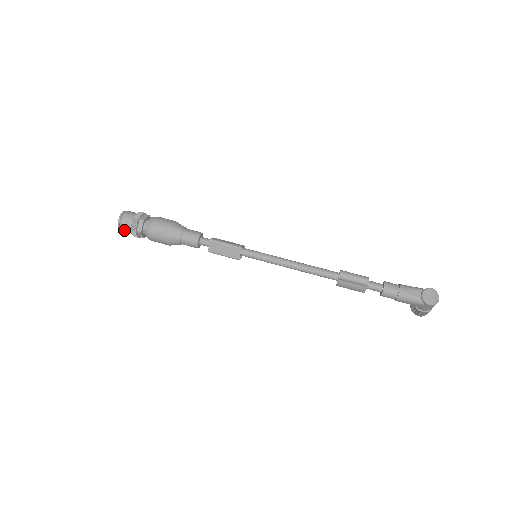
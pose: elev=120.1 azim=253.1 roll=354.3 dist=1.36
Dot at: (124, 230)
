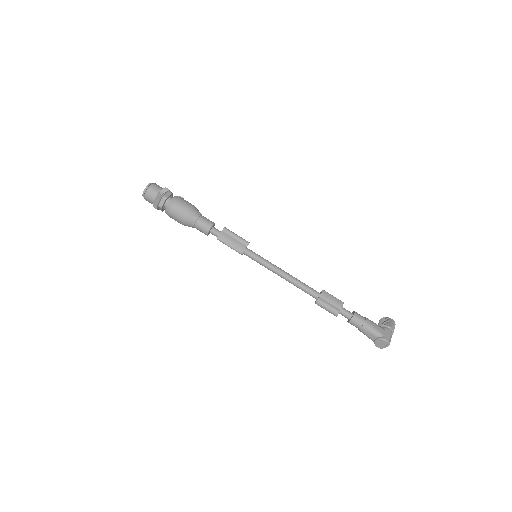
Dot at: occluded
